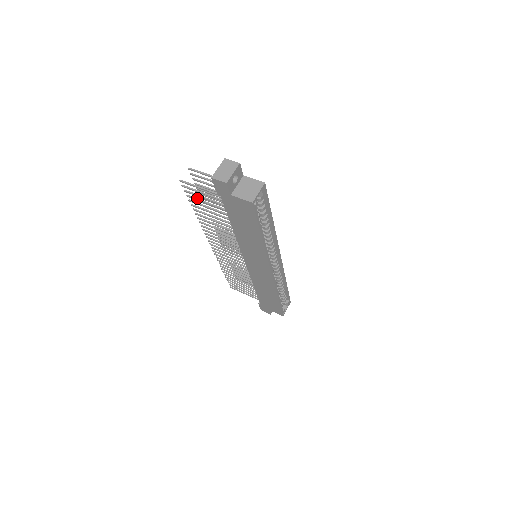
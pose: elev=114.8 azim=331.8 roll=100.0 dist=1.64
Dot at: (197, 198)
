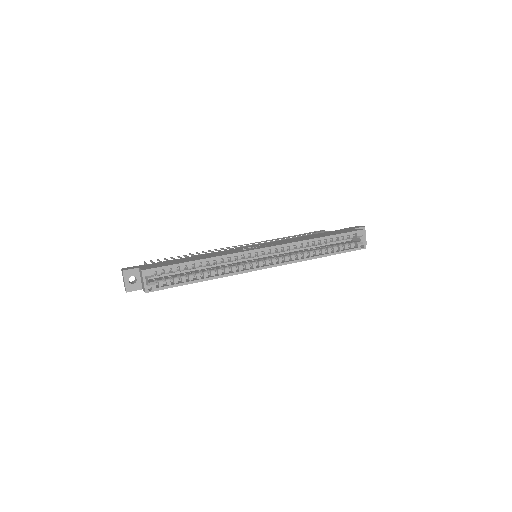
Dot at: occluded
